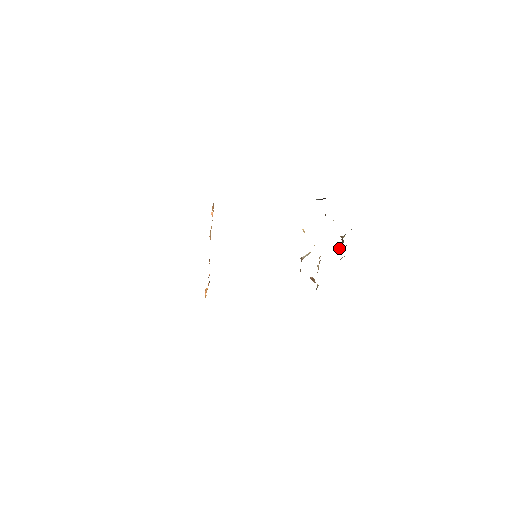
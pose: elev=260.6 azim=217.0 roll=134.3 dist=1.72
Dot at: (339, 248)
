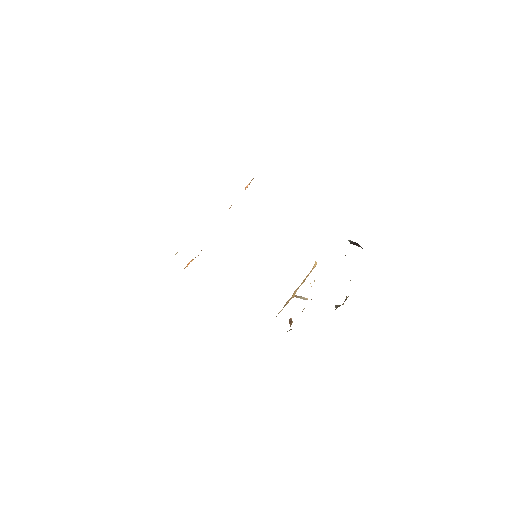
Dot at: (337, 306)
